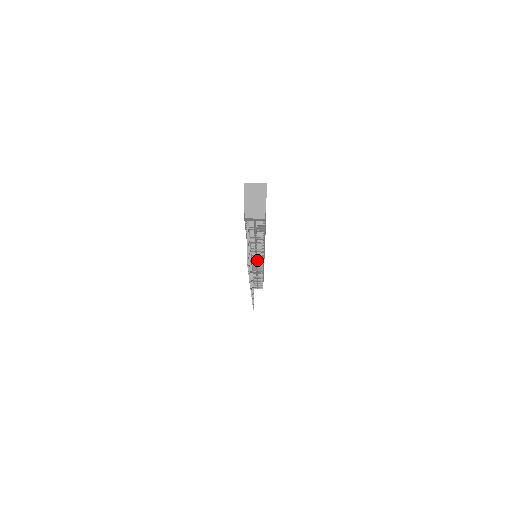
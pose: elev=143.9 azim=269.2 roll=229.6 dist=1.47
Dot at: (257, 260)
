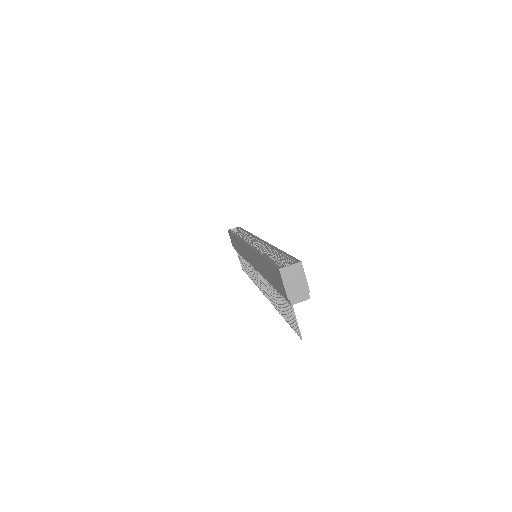
Dot at: occluded
